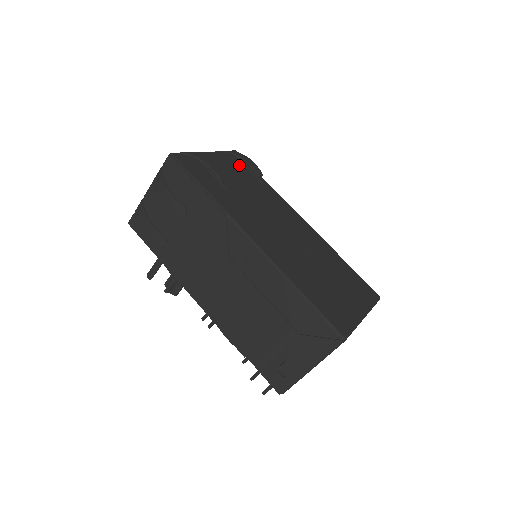
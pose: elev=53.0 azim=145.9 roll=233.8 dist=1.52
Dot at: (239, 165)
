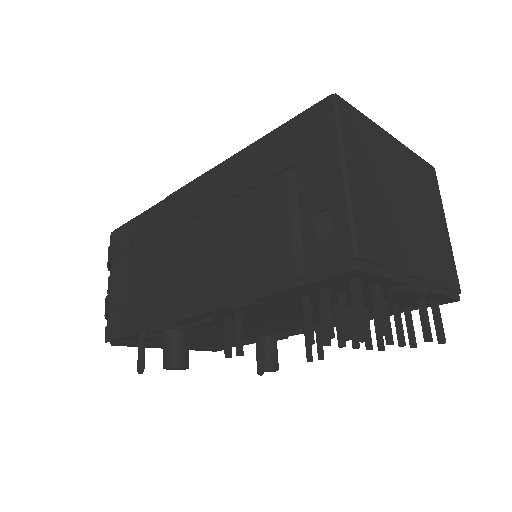
Dot at: occluded
